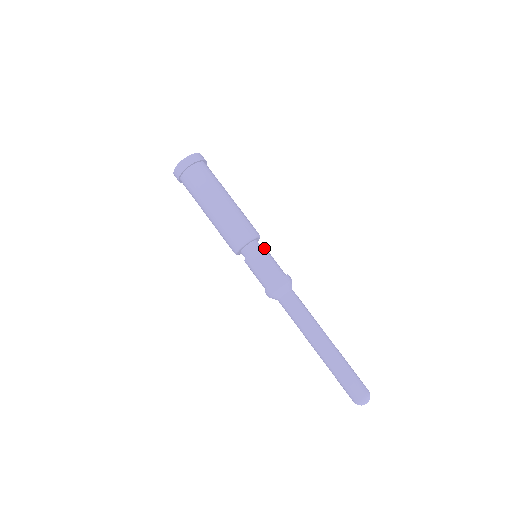
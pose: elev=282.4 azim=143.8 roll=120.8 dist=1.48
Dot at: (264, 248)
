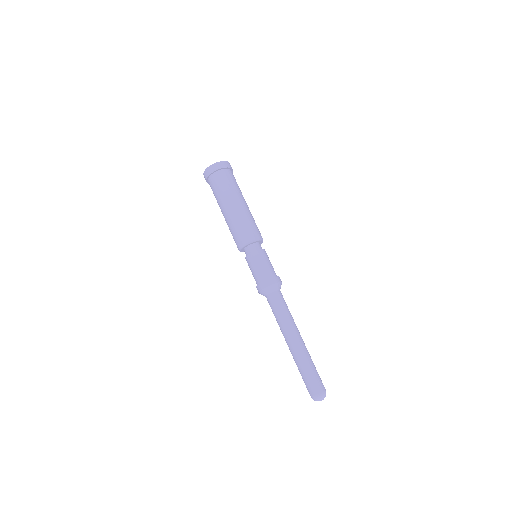
Dot at: (257, 252)
